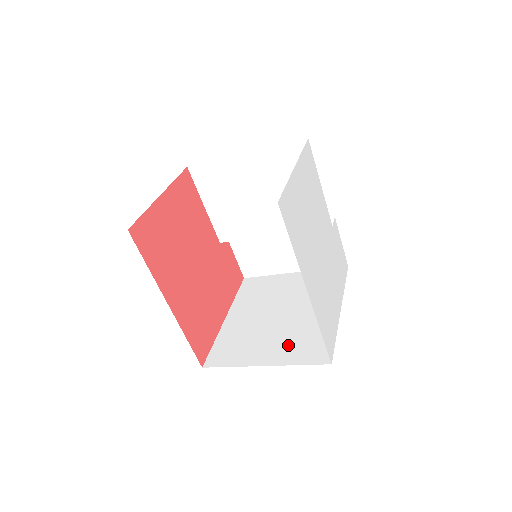
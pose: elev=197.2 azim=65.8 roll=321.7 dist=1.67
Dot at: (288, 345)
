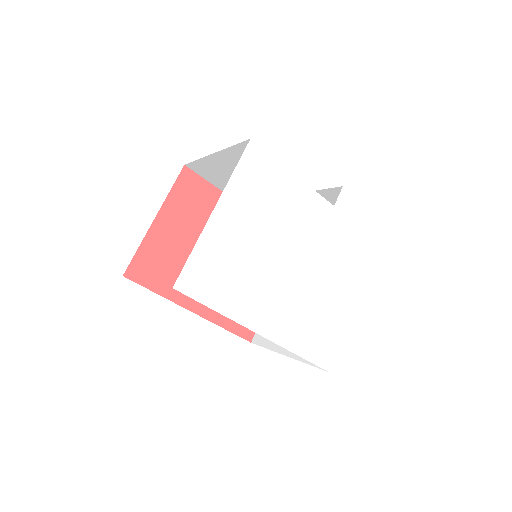
Dot at: occluded
